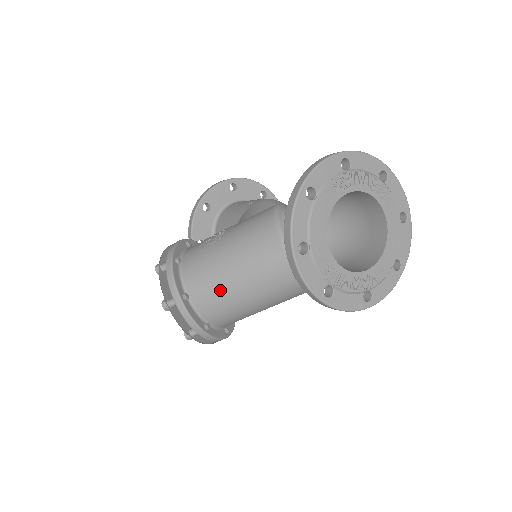
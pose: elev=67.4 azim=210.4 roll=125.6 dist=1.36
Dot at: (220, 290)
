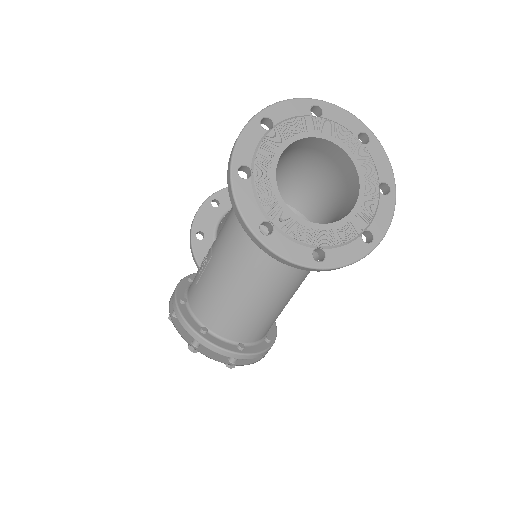
Dot at: (229, 308)
